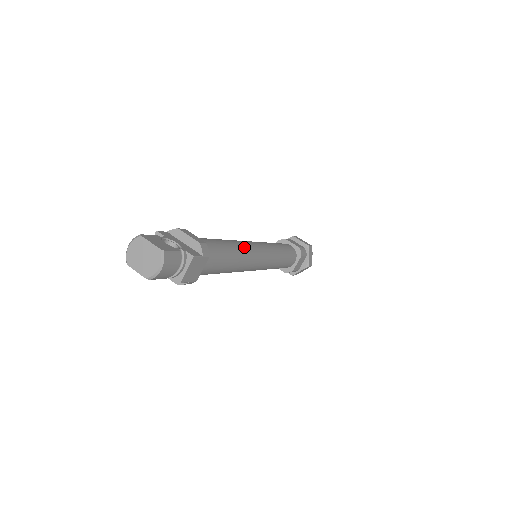
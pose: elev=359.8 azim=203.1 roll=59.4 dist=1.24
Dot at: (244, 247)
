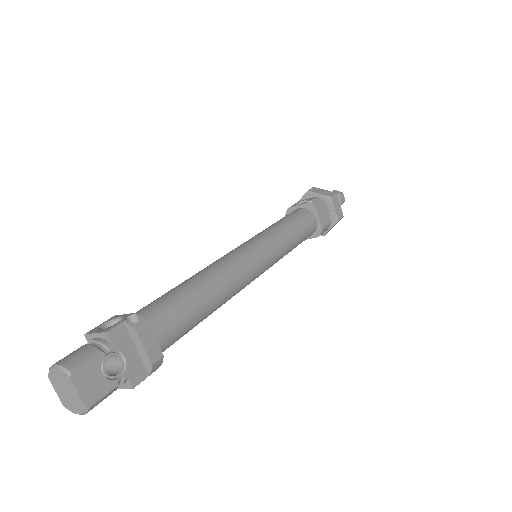
Dot at: (233, 290)
